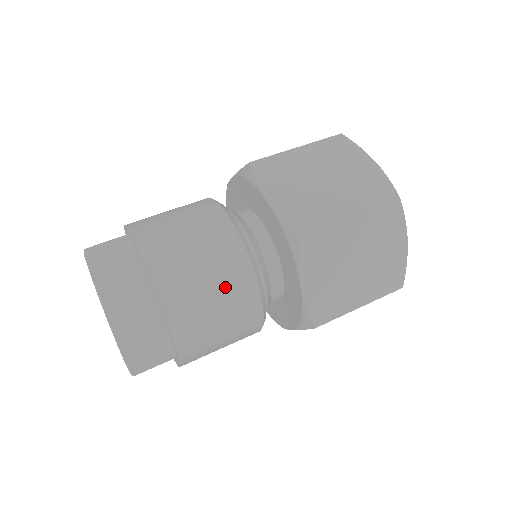
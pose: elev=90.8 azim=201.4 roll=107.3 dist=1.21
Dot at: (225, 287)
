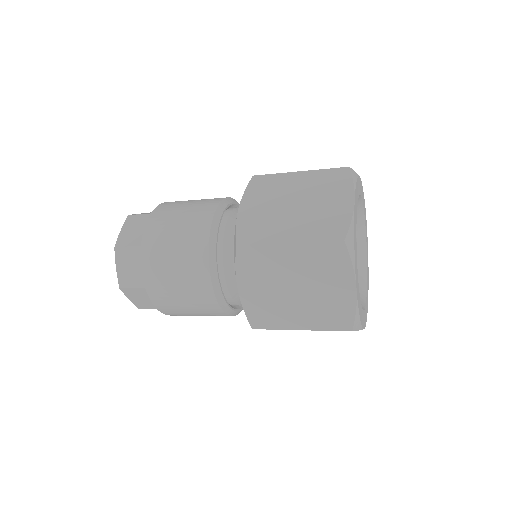
Dot at: (203, 313)
